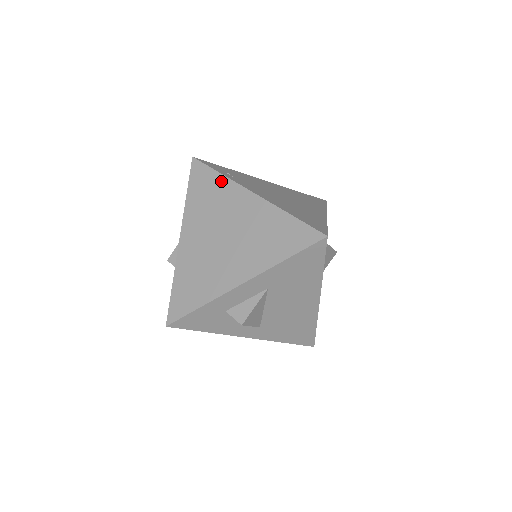
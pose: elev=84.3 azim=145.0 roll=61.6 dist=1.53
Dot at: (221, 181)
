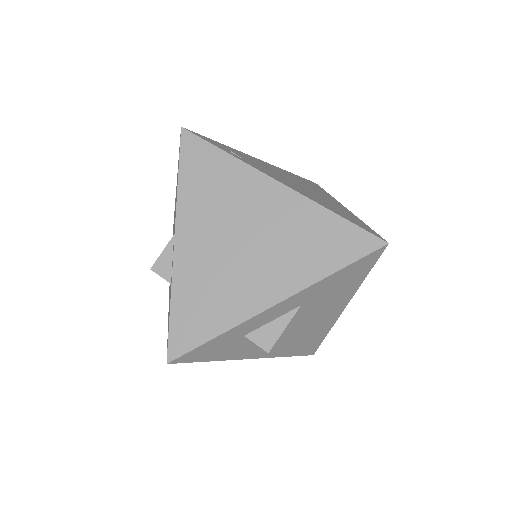
Dot at: (230, 164)
